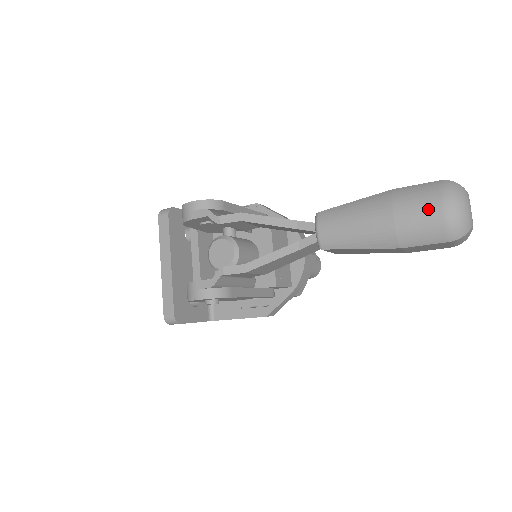
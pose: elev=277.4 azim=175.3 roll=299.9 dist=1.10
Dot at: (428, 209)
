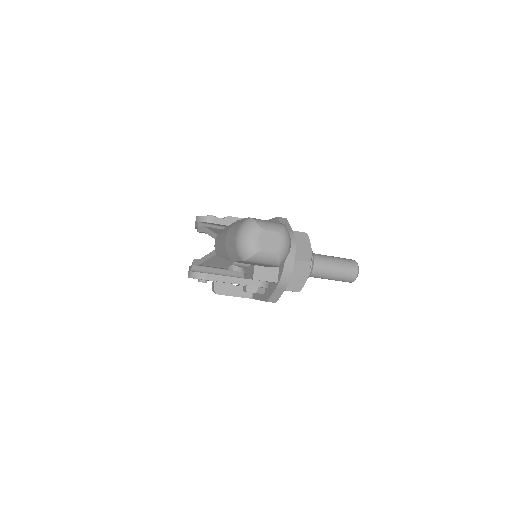
Dot at: (233, 237)
